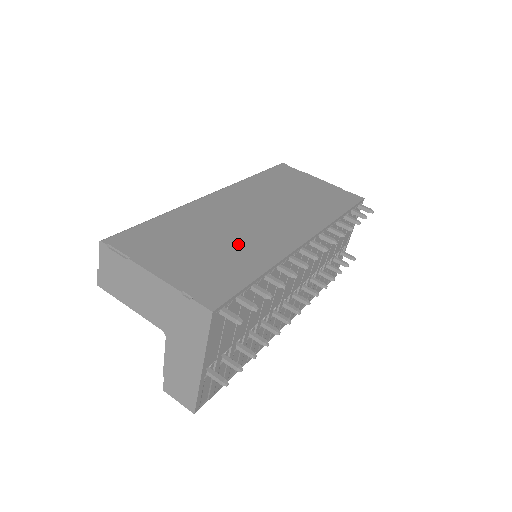
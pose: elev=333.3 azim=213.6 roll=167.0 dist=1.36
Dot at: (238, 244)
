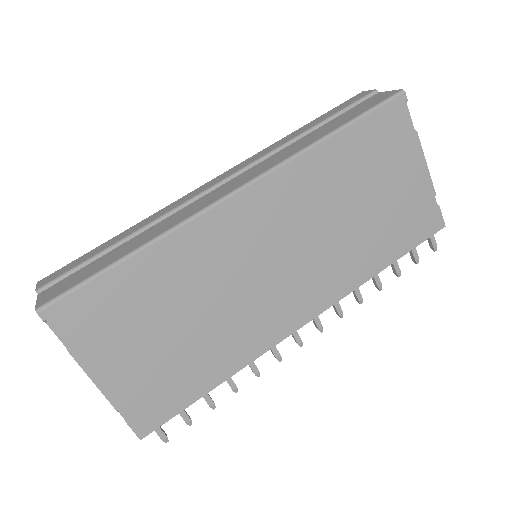
Dot at: (217, 328)
